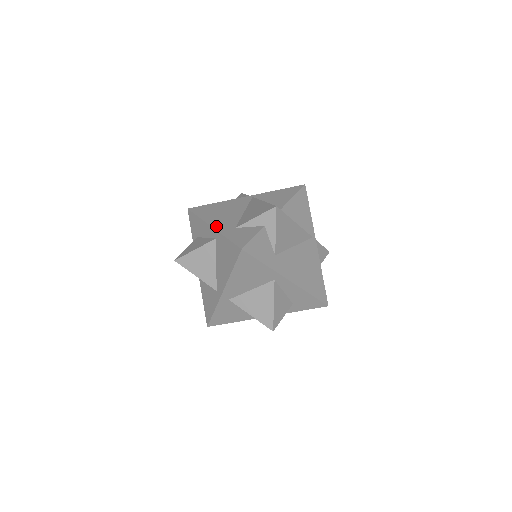
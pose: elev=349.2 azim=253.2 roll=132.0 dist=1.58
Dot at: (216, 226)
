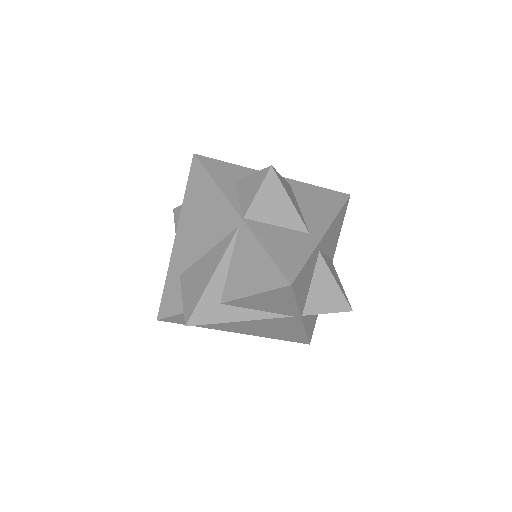
Dot at: (176, 246)
